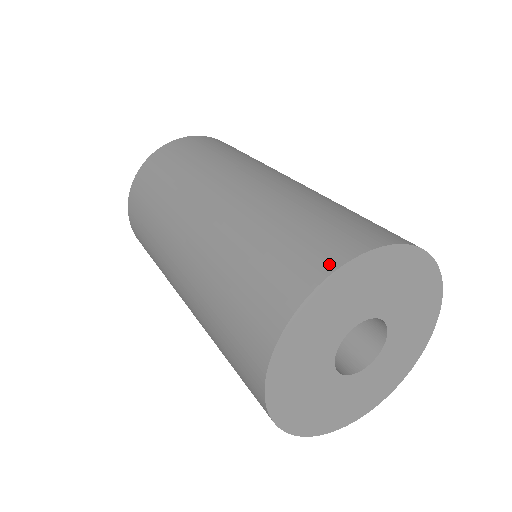
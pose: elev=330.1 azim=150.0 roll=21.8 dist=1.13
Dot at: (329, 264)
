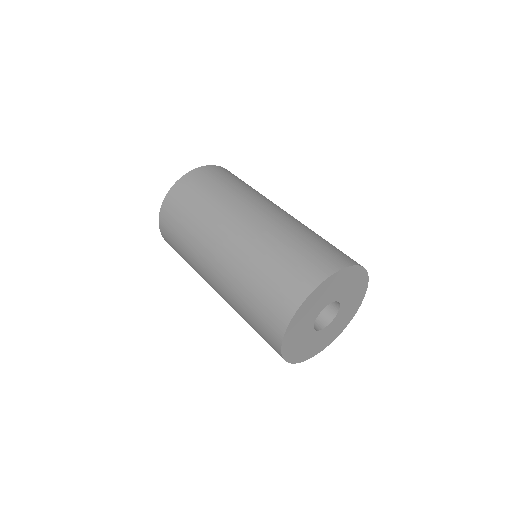
Dot at: (279, 334)
